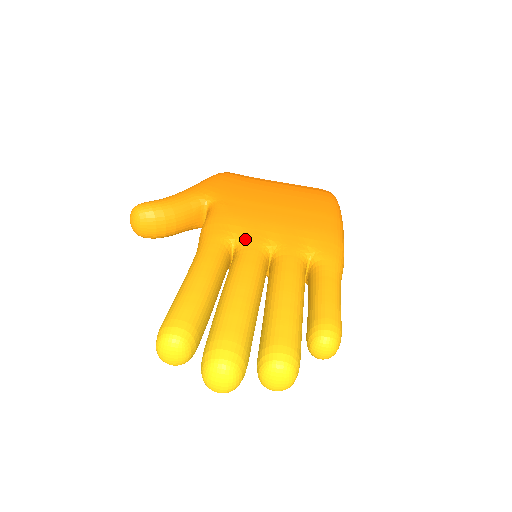
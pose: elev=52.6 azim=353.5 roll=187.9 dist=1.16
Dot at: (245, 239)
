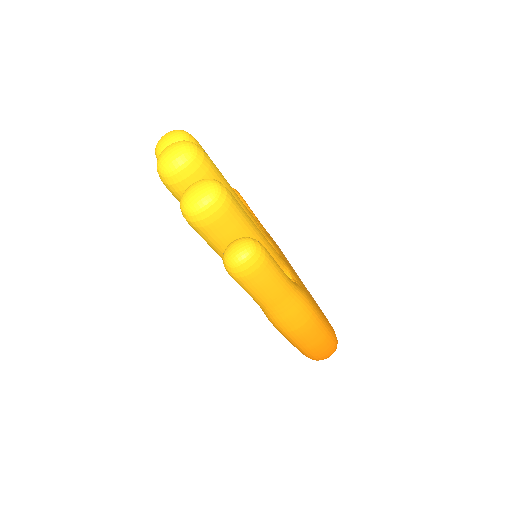
Dot at: (266, 234)
